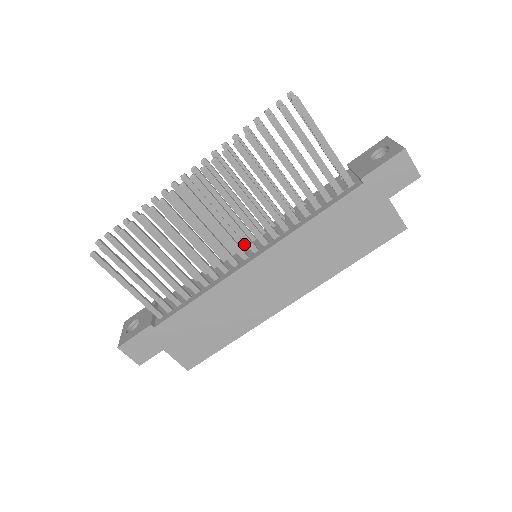
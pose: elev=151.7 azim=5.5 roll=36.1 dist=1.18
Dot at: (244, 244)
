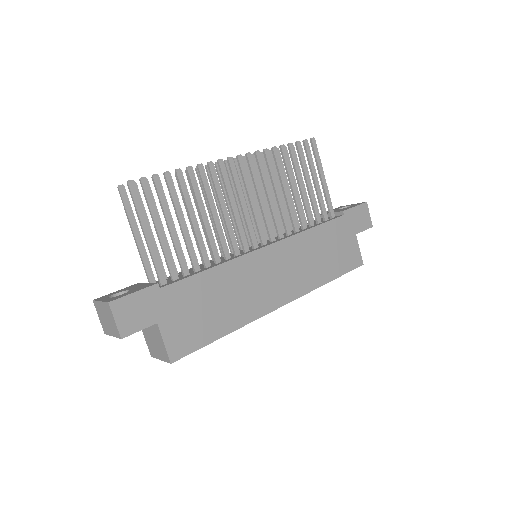
Dot at: occluded
